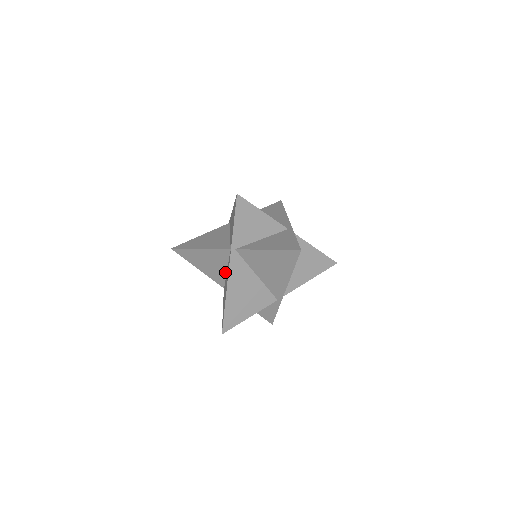
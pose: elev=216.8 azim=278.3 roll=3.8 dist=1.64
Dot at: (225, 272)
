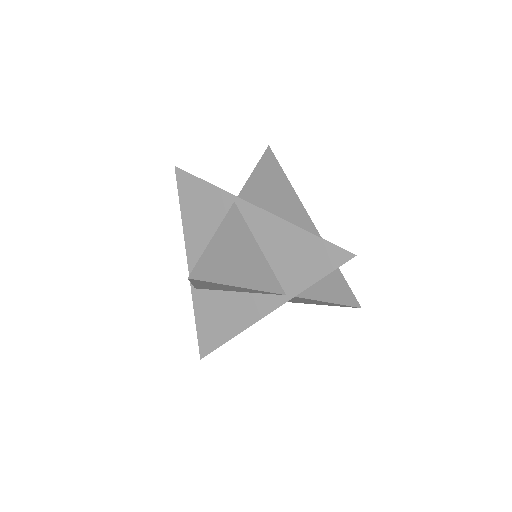
Dot at: (231, 291)
